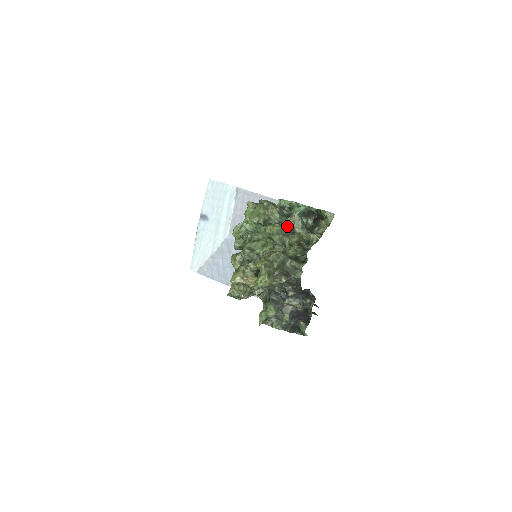
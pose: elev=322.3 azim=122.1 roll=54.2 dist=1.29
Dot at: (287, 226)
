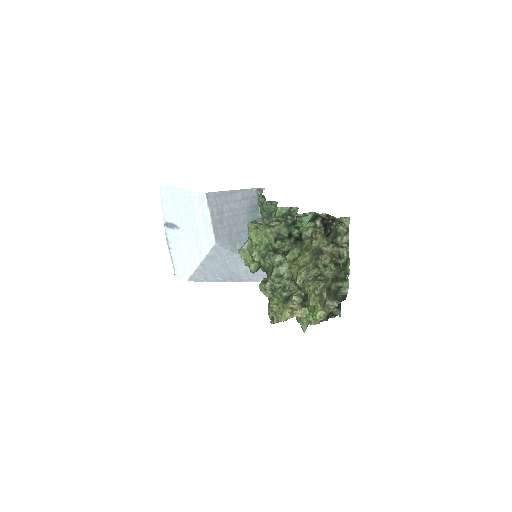
Dot at: (314, 249)
